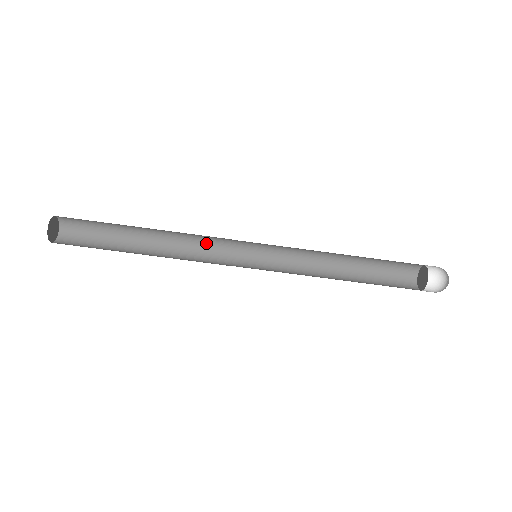
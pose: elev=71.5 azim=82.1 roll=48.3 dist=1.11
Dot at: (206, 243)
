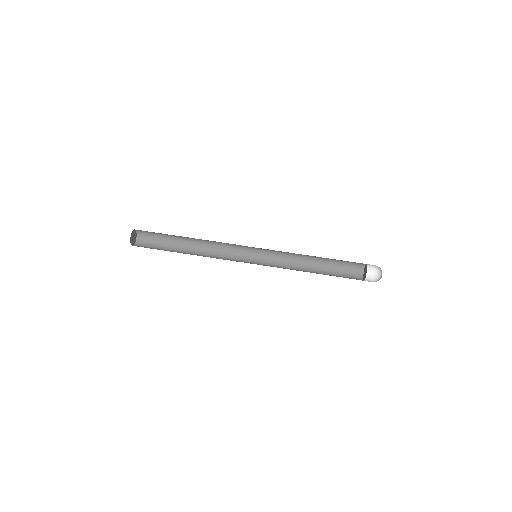
Dot at: (224, 257)
